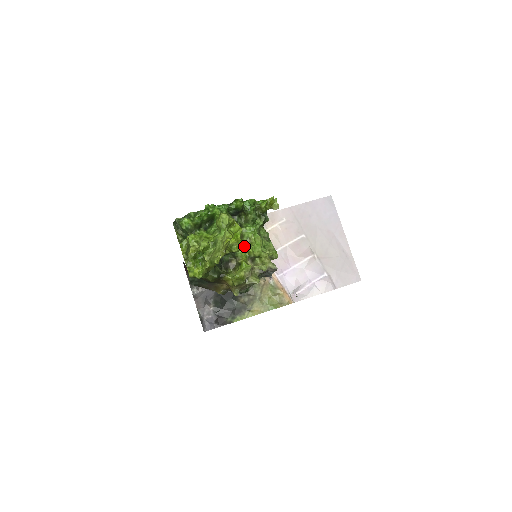
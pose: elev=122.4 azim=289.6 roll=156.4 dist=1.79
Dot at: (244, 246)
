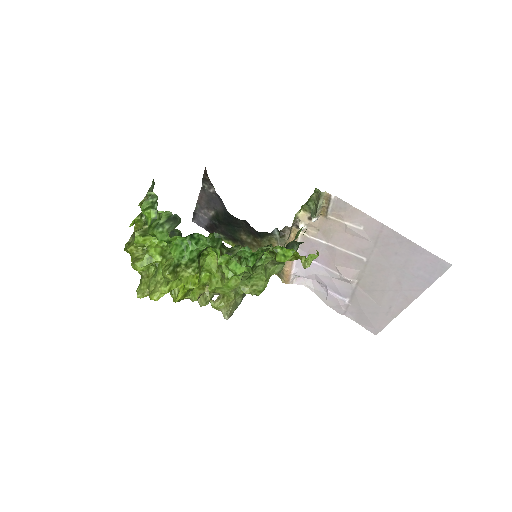
Dot at: (213, 273)
